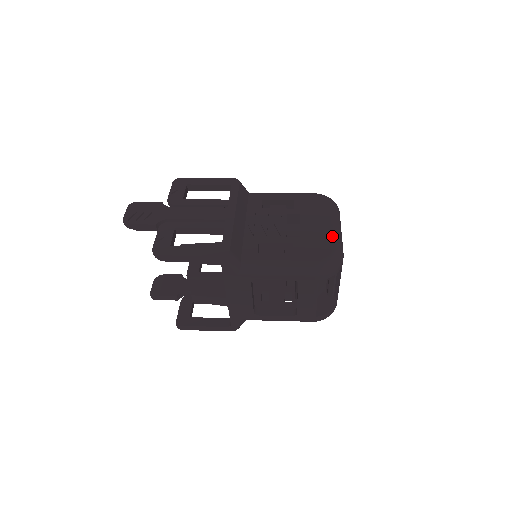
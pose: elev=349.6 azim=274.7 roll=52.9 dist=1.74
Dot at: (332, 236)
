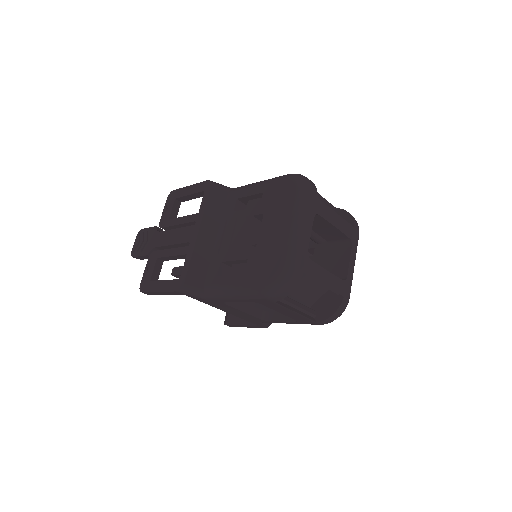
Dot at: (284, 244)
